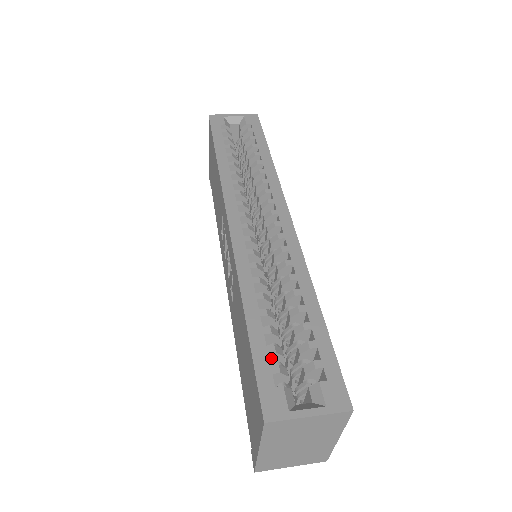
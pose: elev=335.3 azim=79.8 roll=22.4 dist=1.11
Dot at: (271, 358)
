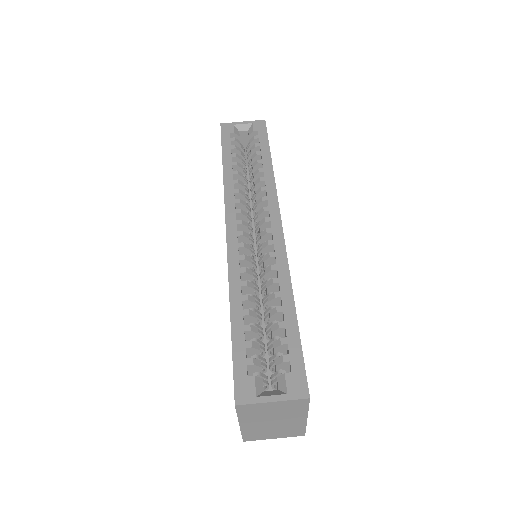
Dot at: (249, 351)
